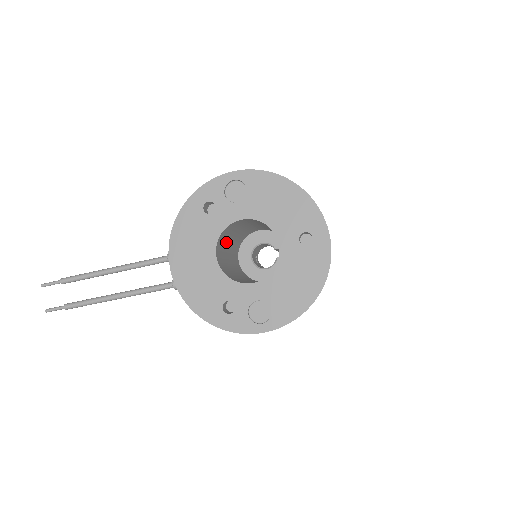
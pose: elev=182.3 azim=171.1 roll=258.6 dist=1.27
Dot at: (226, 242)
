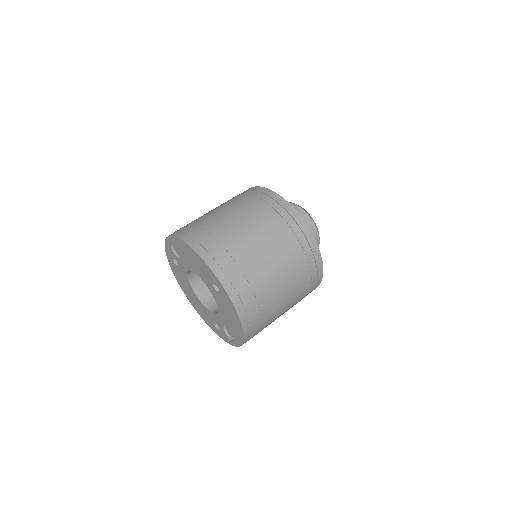
Dot at: occluded
